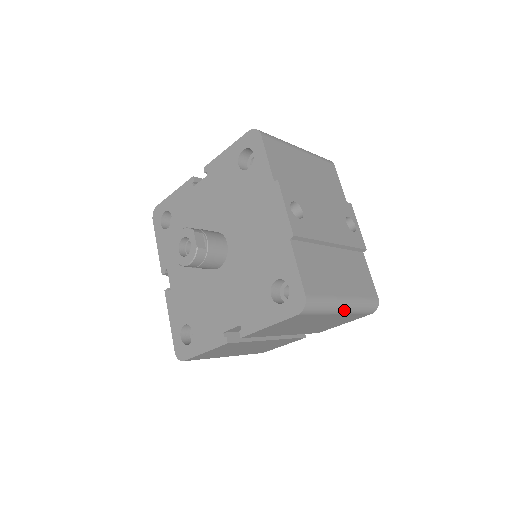
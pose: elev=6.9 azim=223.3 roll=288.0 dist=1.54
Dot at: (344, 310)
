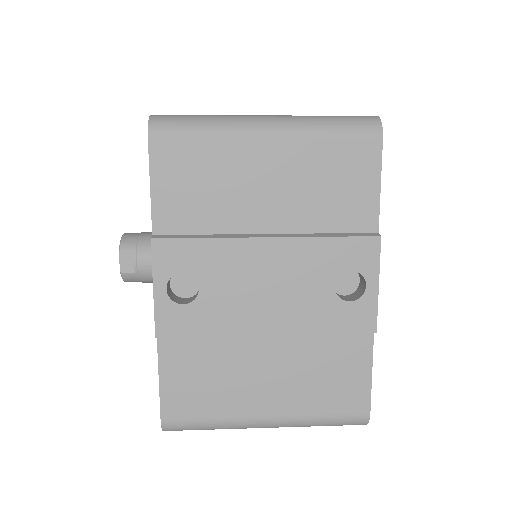
Dot at: (268, 427)
